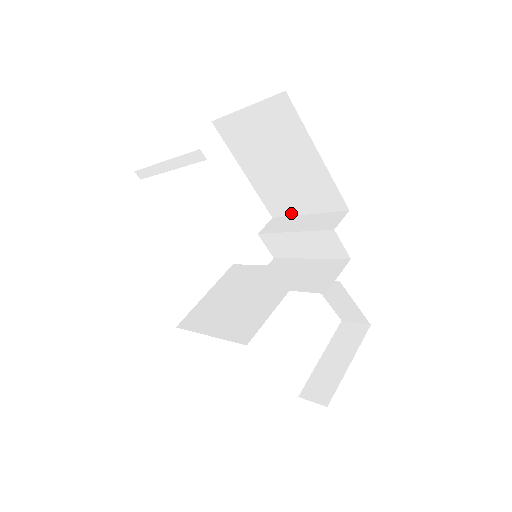
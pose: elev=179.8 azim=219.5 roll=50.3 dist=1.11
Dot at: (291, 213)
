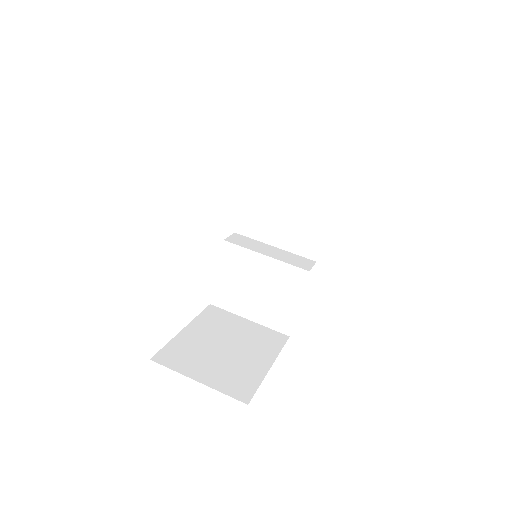
Dot at: (261, 188)
